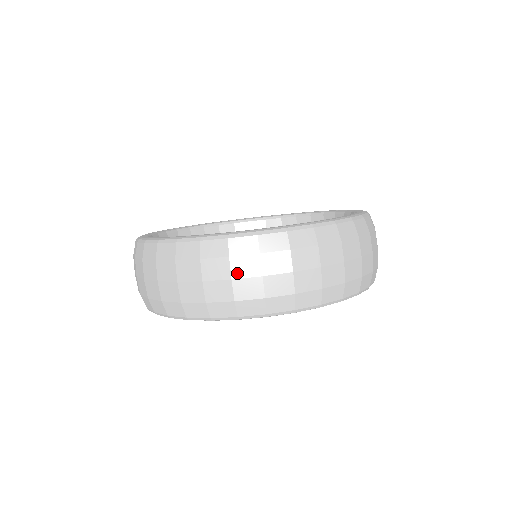
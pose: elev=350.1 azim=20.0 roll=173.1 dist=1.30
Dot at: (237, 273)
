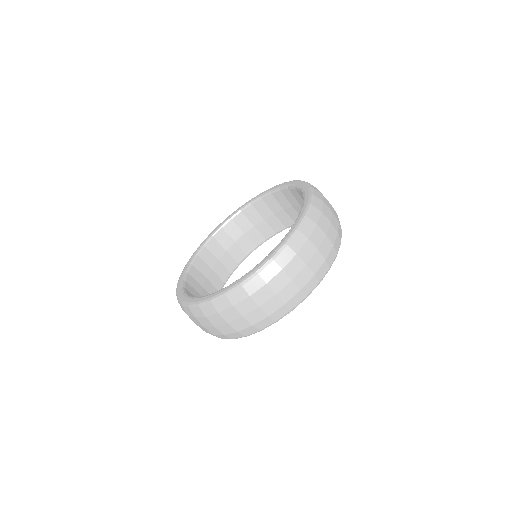
Dot at: (244, 312)
